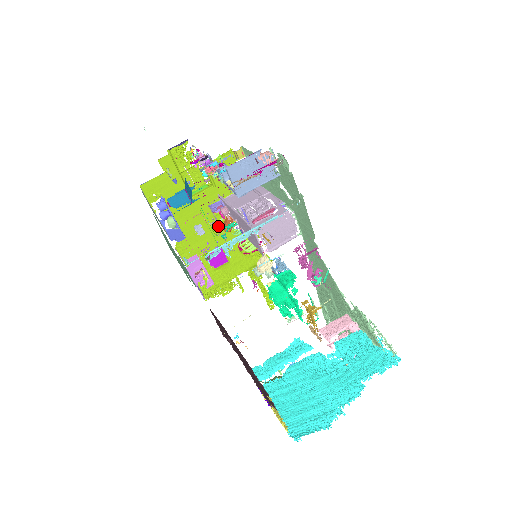
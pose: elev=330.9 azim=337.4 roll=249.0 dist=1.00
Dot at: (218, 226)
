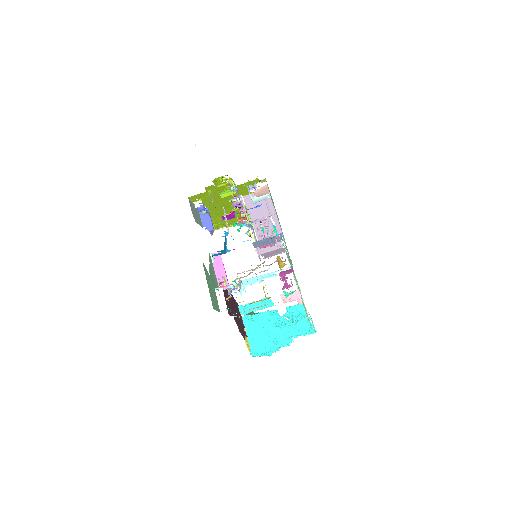
Dot at: (240, 280)
